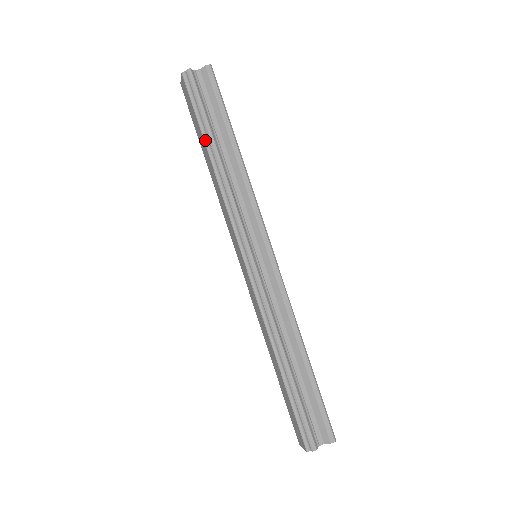
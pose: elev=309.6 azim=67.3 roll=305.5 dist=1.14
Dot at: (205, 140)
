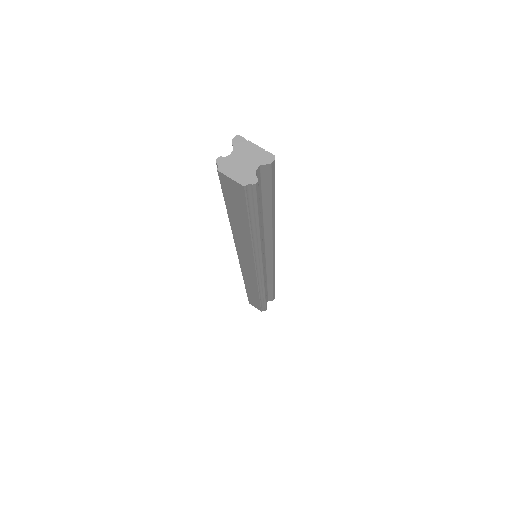
Dot at: (251, 228)
